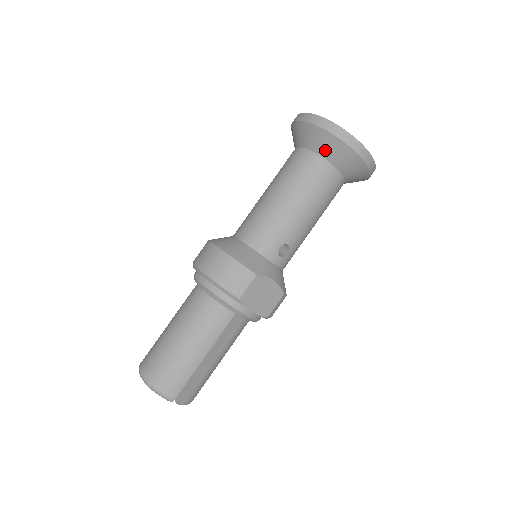
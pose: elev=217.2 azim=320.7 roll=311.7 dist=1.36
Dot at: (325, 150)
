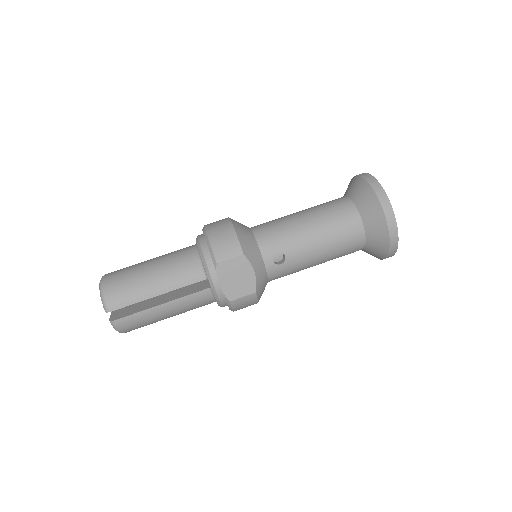
Dot at: (362, 204)
